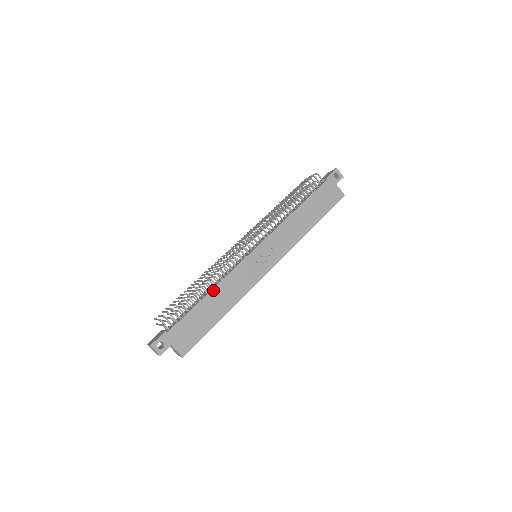
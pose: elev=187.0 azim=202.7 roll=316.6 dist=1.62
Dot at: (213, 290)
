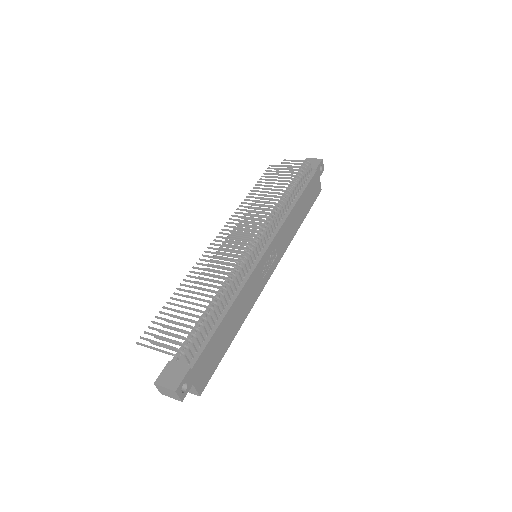
Dot at: (232, 306)
